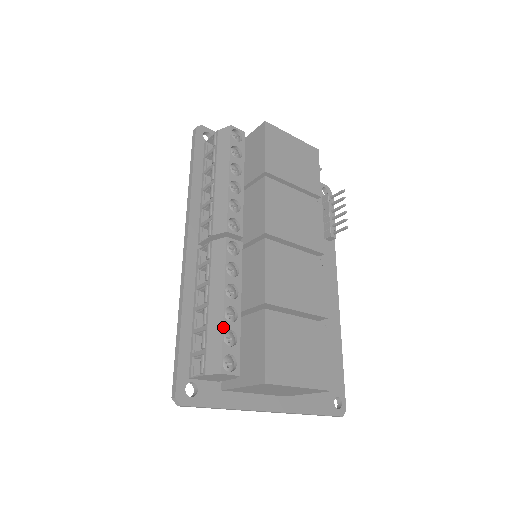
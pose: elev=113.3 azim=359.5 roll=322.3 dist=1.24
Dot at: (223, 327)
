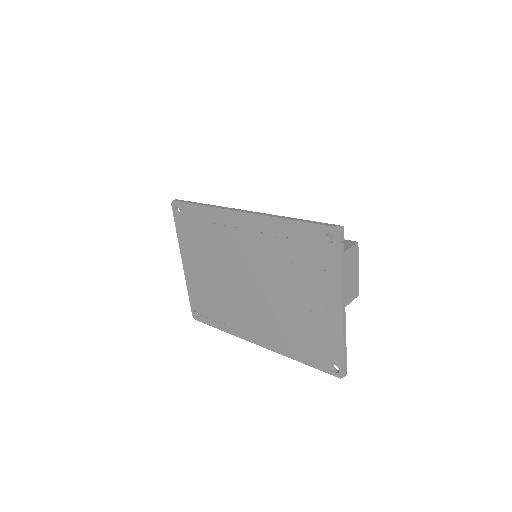
Dot at: occluded
